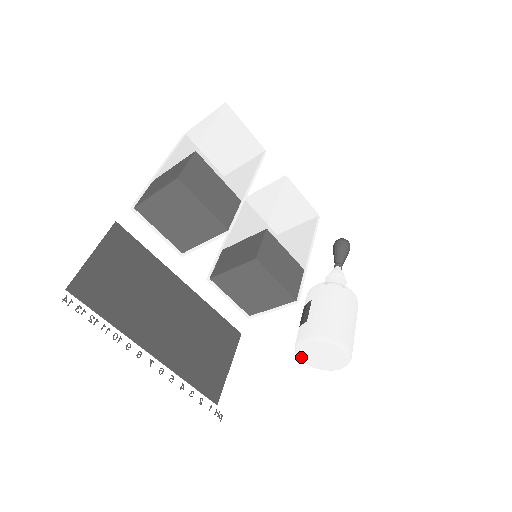
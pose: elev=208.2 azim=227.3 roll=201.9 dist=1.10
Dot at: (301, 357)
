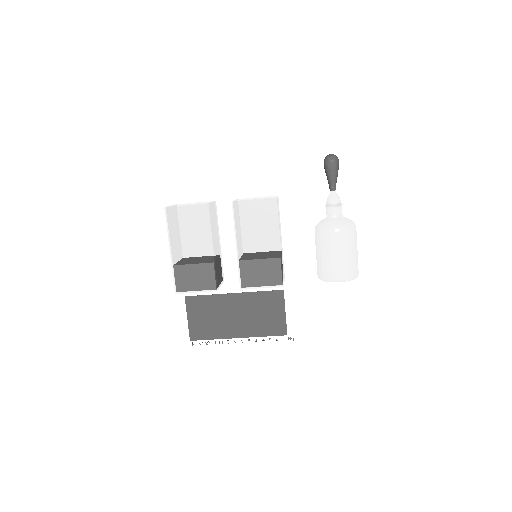
Dot at: occluded
